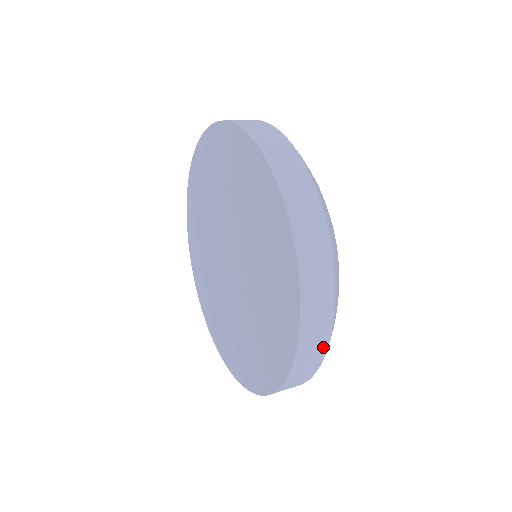
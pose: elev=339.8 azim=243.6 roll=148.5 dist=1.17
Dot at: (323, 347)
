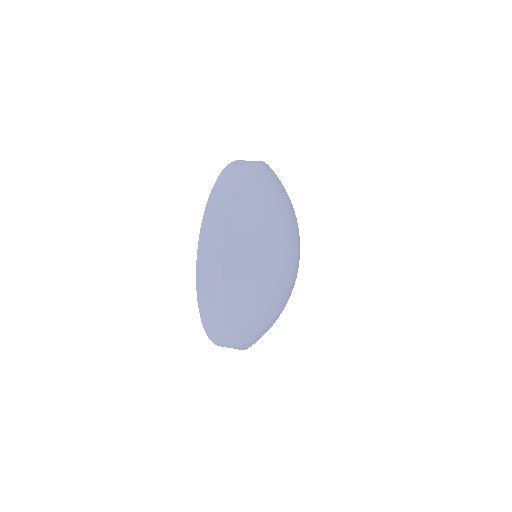
Dot at: (220, 321)
